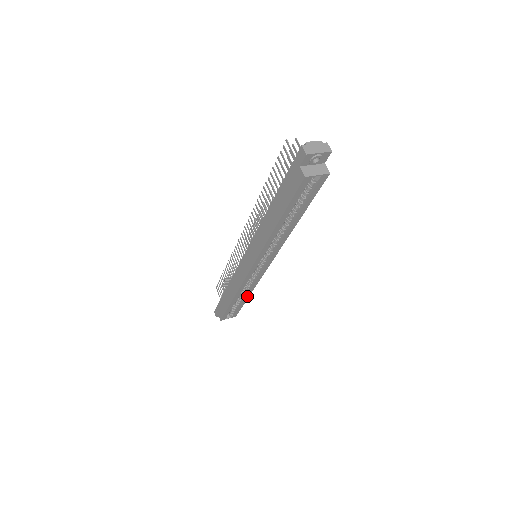
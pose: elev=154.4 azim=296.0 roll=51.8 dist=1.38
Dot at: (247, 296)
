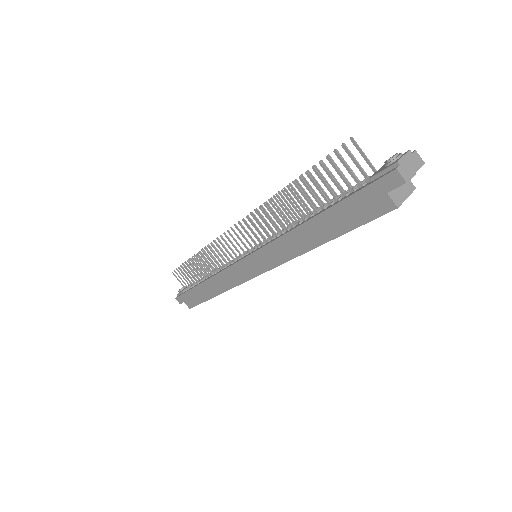
Dot at: occluded
